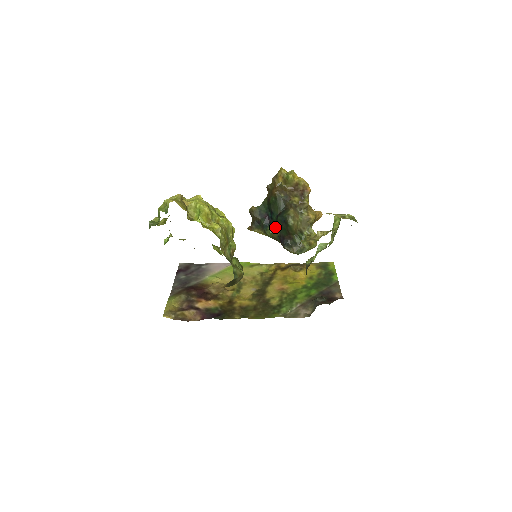
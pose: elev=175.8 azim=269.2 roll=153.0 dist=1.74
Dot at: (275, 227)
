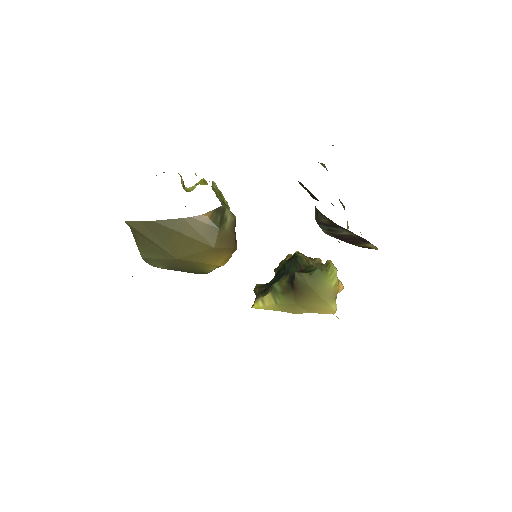
Dot at: (283, 276)
